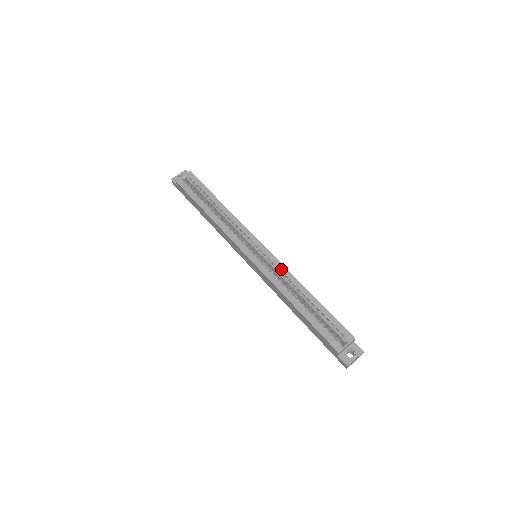
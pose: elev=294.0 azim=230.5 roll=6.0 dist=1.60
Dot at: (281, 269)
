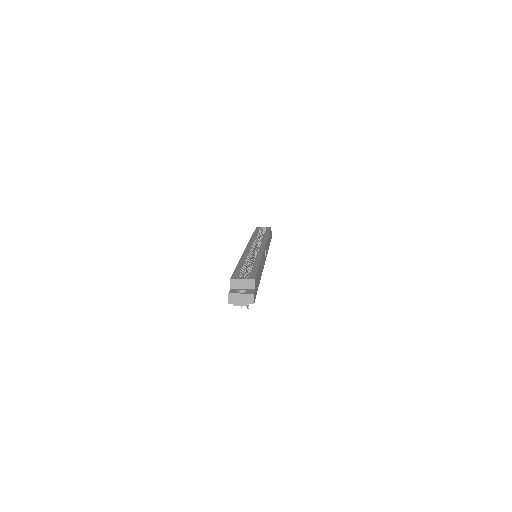
Dot at: (259, 253)
